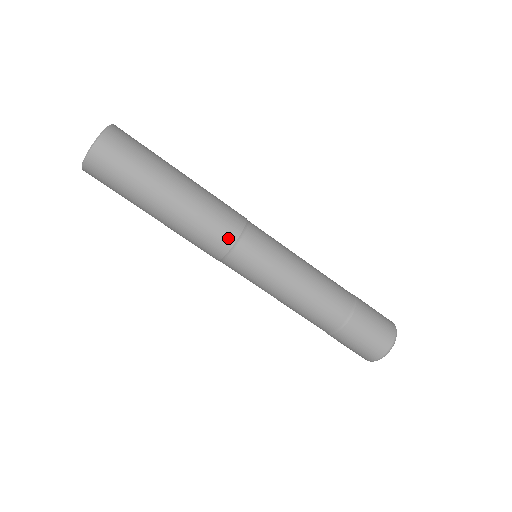
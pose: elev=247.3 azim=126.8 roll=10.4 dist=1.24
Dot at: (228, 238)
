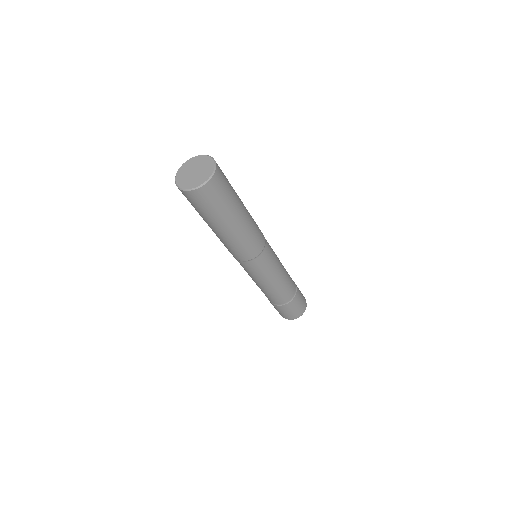
Dot at: (245, 258)
